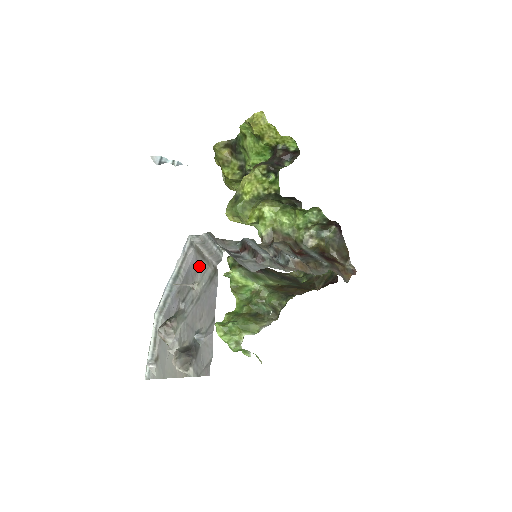
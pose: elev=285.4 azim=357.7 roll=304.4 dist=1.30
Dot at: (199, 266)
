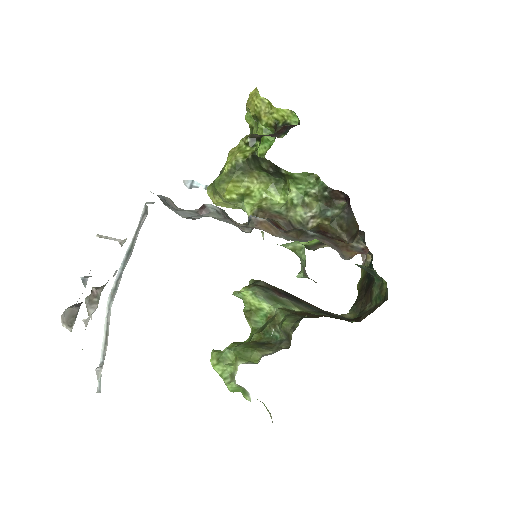
Dot at: occluded
